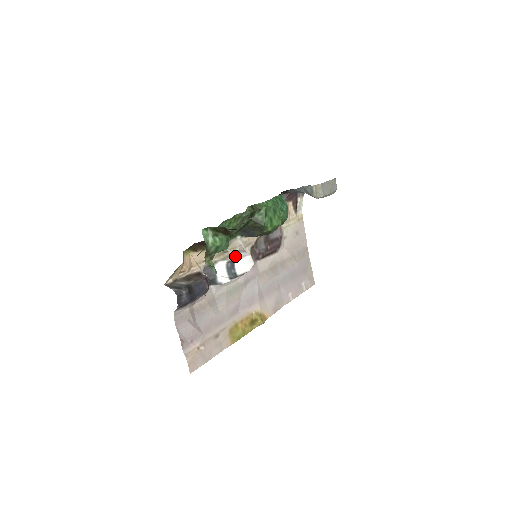
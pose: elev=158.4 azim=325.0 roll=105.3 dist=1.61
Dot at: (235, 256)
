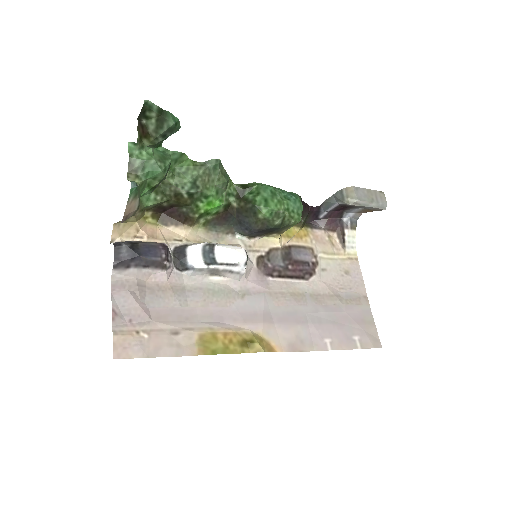
Dot at: (221, 244)
